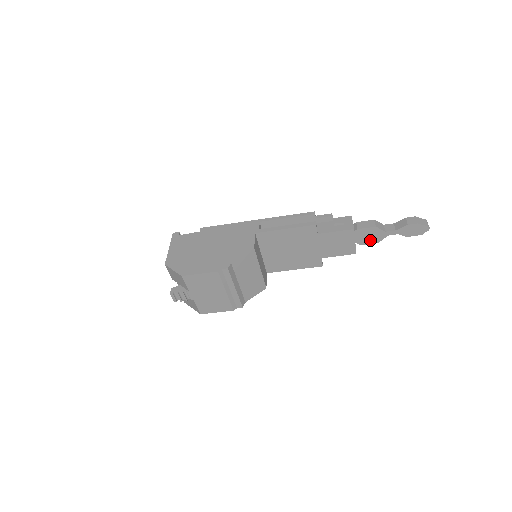
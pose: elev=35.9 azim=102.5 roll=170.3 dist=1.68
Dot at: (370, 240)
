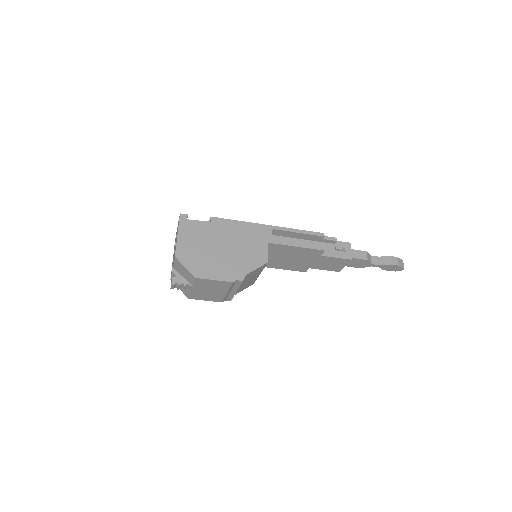
Dot at: (355, 265)
